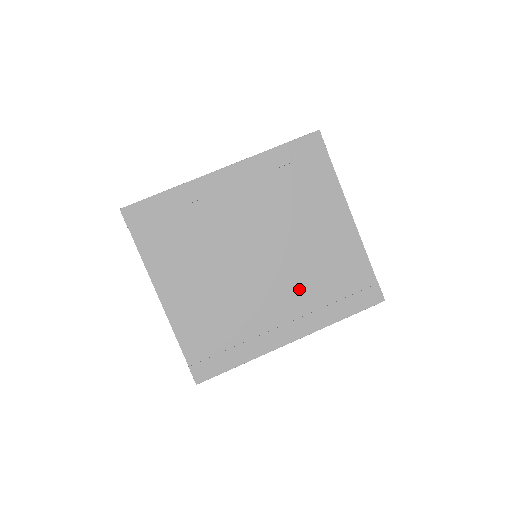
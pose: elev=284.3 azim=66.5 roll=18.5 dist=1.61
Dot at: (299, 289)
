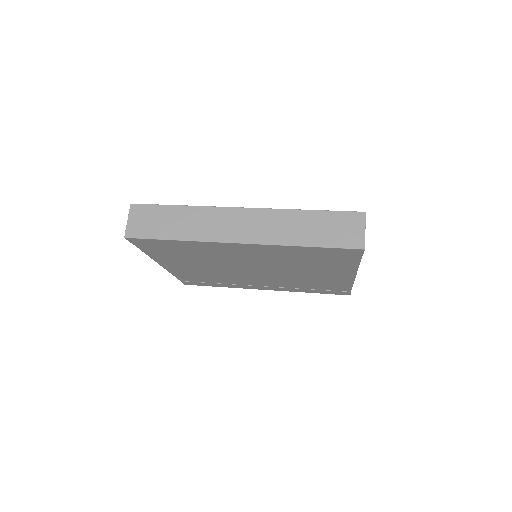
Dot at: occluded
